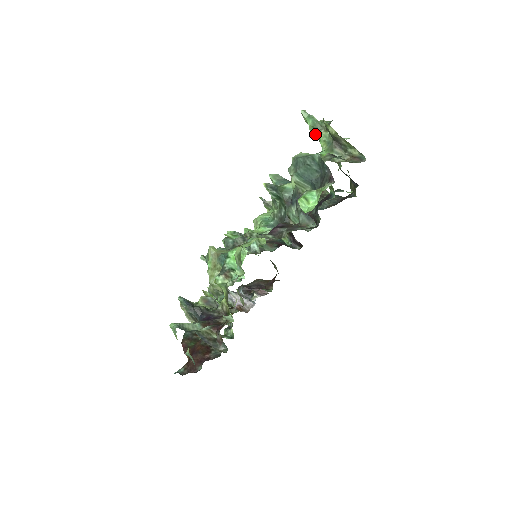
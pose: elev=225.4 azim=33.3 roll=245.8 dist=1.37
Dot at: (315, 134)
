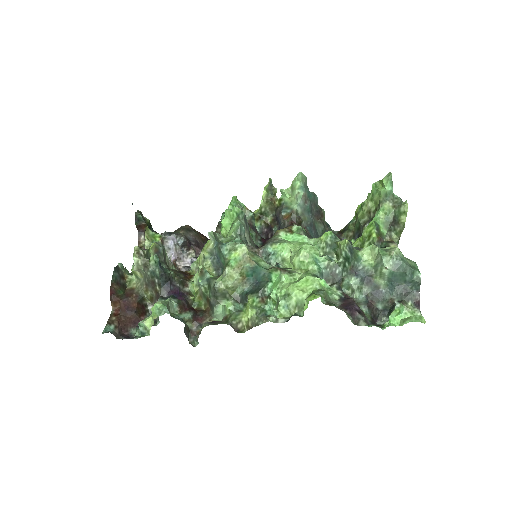
Dot at: (374, 189)
